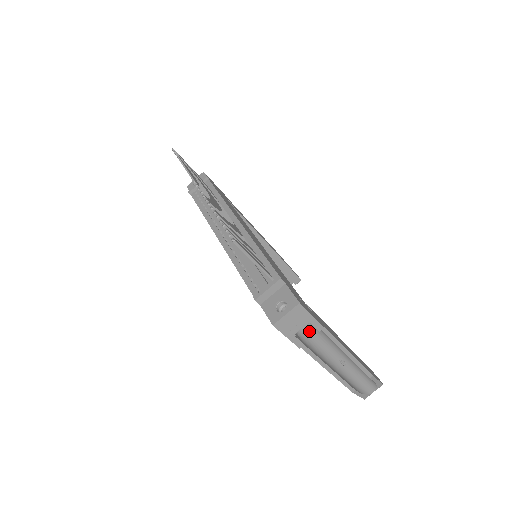
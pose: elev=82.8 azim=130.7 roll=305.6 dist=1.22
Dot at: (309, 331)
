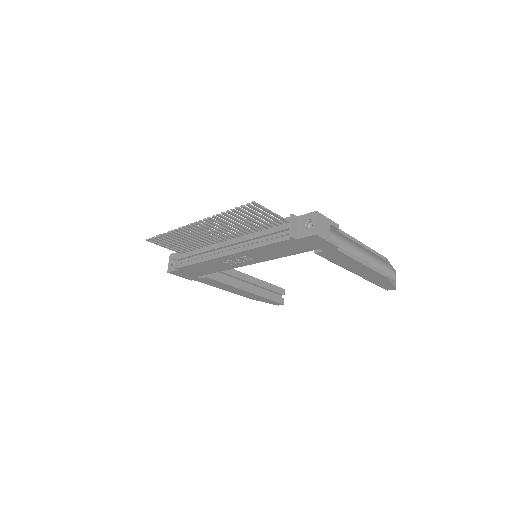
Dot at: occluded
